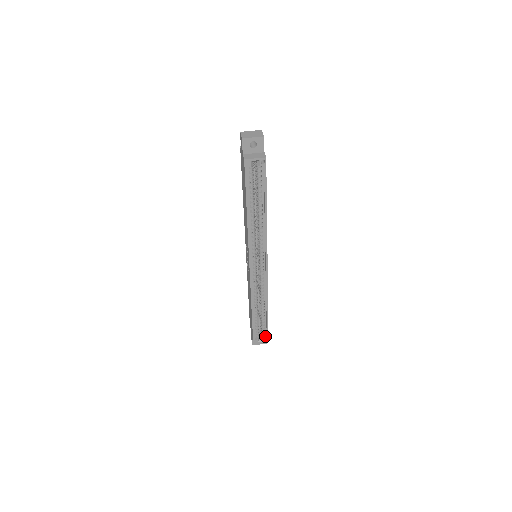
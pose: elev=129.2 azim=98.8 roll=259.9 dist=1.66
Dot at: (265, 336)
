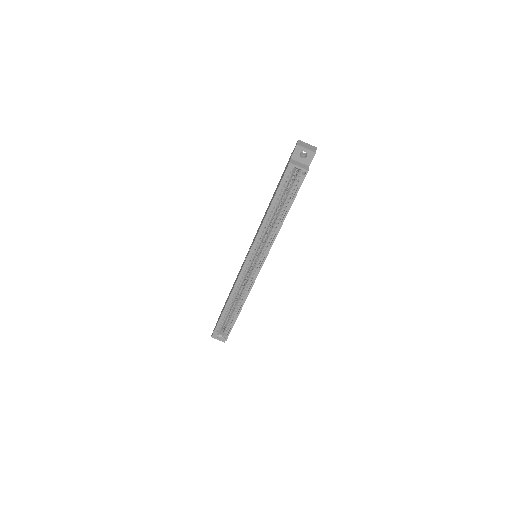
Dot at: (226, 334)
